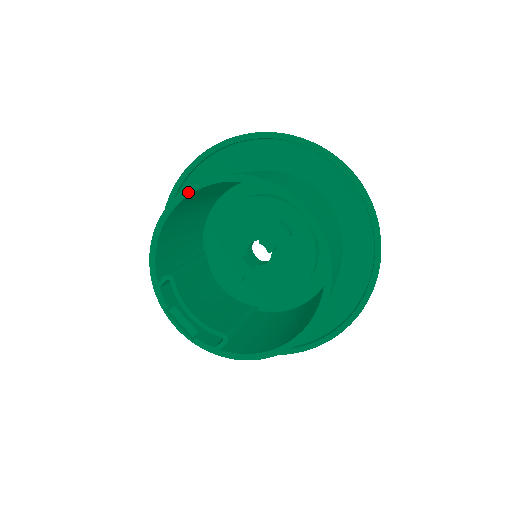
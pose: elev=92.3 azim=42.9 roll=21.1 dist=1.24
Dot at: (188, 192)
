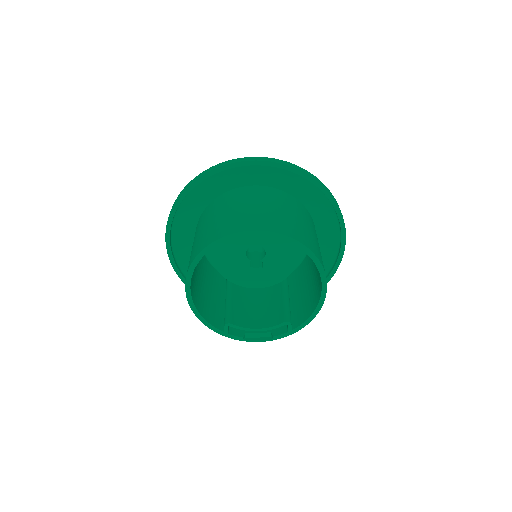
Dot at: (188, 282)
